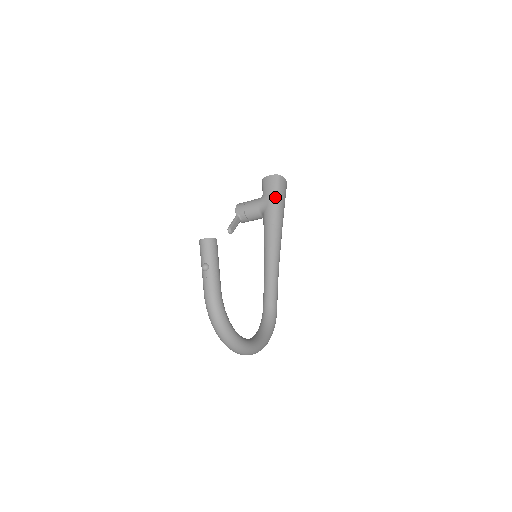
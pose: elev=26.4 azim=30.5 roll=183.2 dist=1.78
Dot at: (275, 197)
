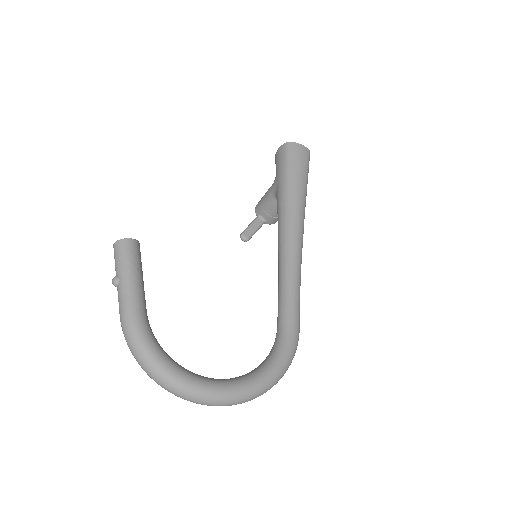
Dot at: (284, 171)
